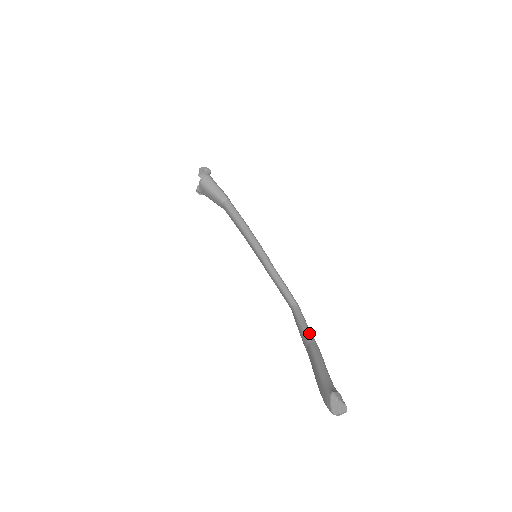
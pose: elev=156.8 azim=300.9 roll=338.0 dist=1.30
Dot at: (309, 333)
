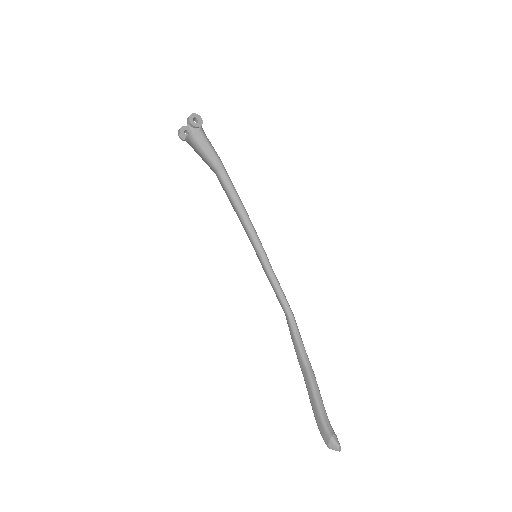
Dot at: (305, 354)
